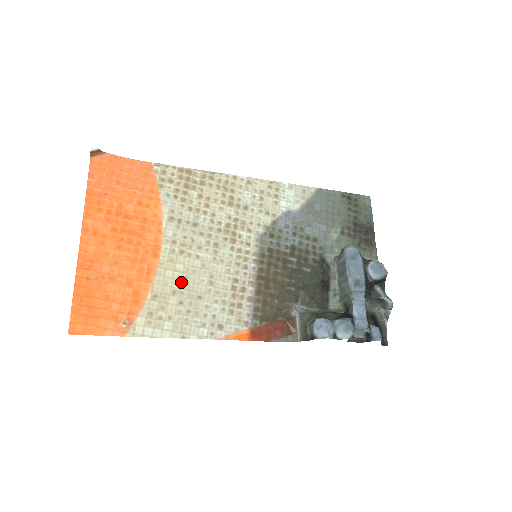
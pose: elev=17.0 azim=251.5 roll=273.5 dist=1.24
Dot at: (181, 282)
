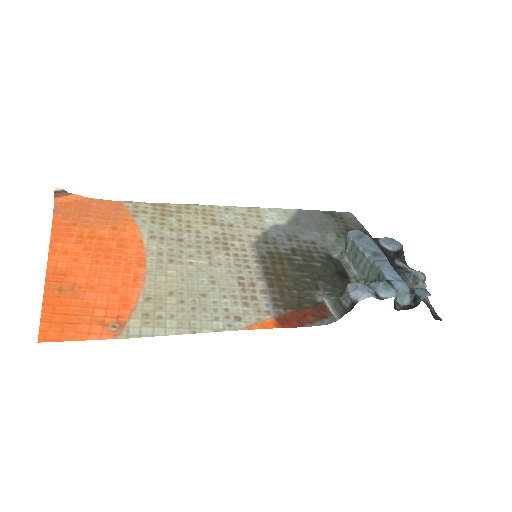
Dot at: (177, 284)
